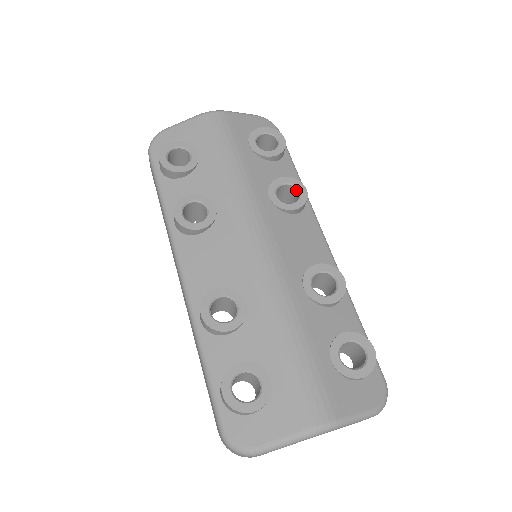
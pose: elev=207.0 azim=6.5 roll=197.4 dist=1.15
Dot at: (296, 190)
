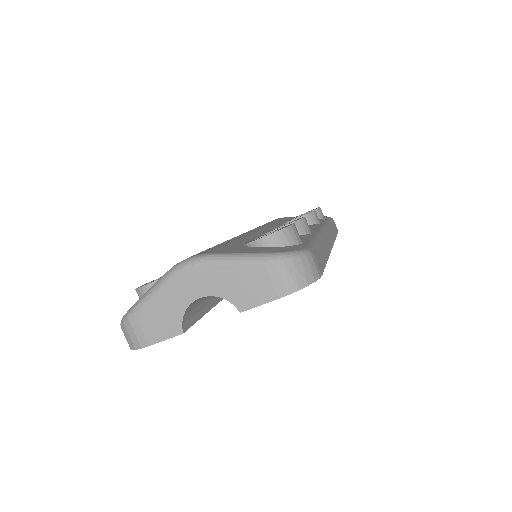
Dot at: occluded
